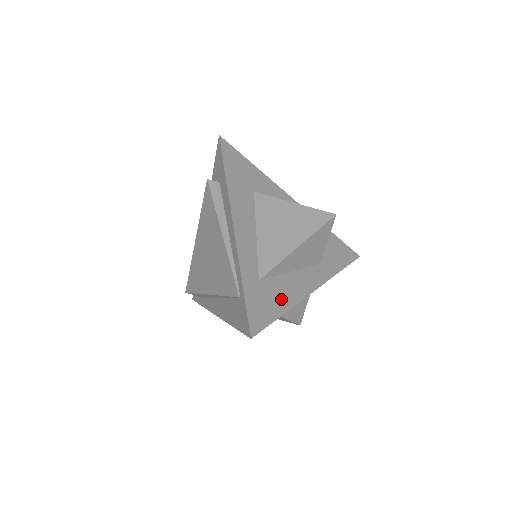
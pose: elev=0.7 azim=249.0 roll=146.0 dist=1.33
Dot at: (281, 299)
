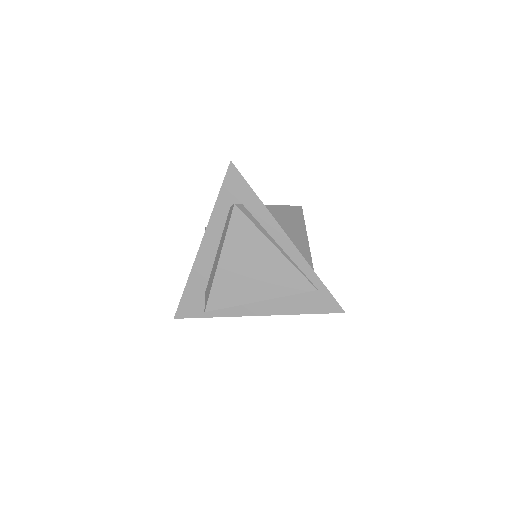
Dot at: occluded
